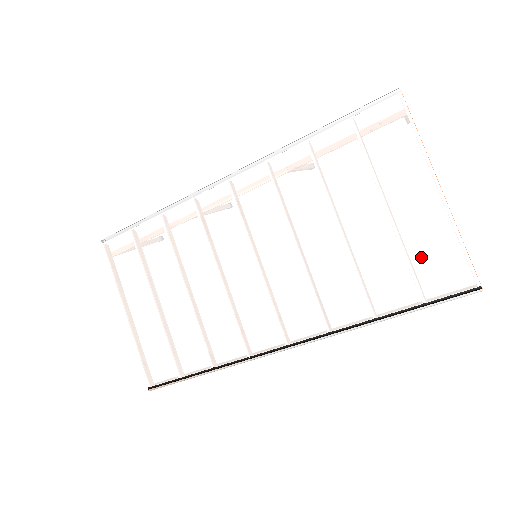
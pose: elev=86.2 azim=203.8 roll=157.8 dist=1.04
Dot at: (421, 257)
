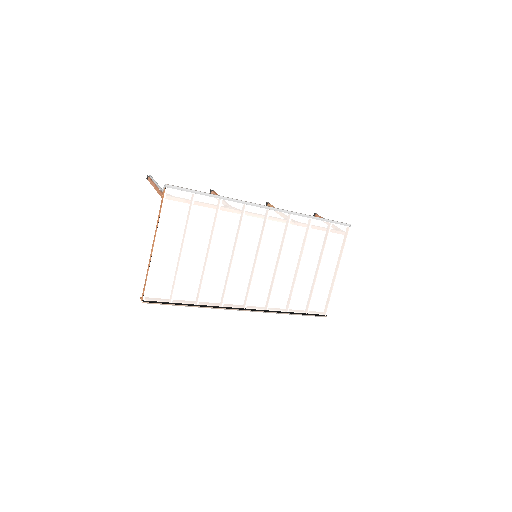
Dot at: (317, 295)
